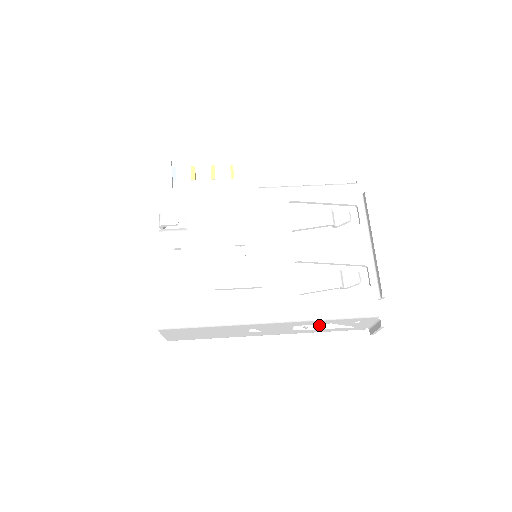
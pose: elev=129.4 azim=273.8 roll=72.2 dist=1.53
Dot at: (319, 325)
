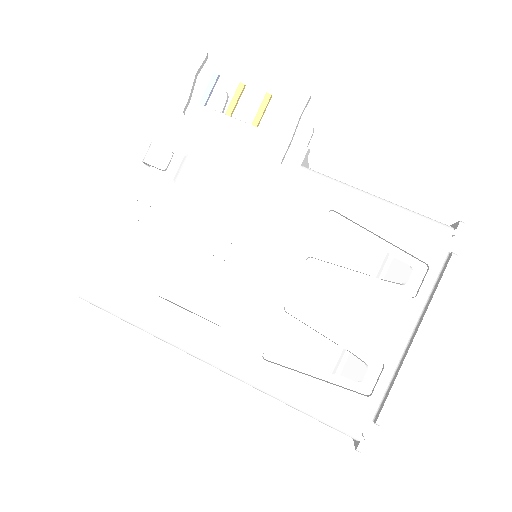
Dot at: occluded
